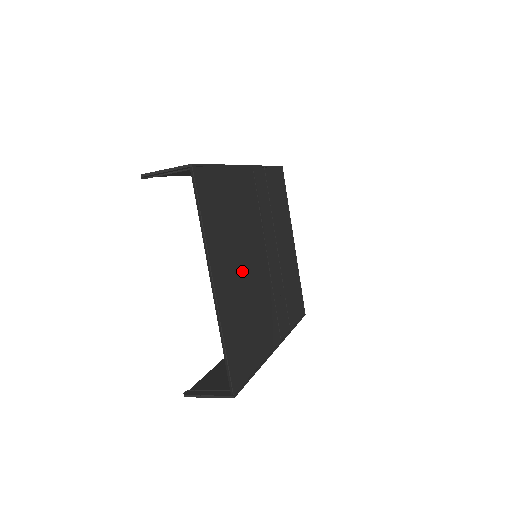
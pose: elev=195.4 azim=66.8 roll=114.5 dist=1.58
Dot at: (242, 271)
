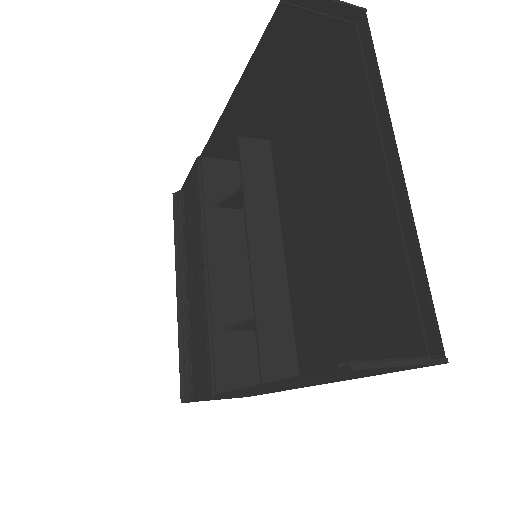
Dot at: (335, 214)
